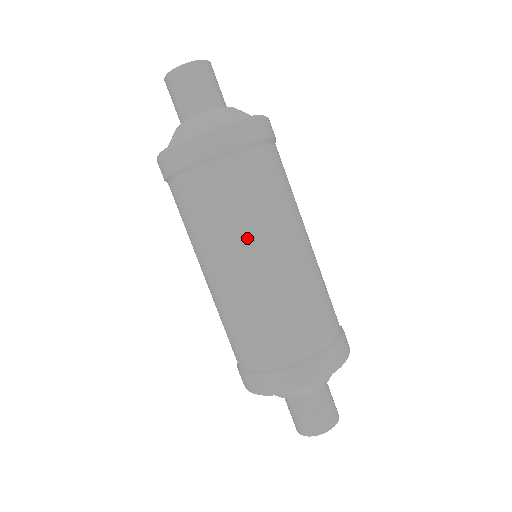
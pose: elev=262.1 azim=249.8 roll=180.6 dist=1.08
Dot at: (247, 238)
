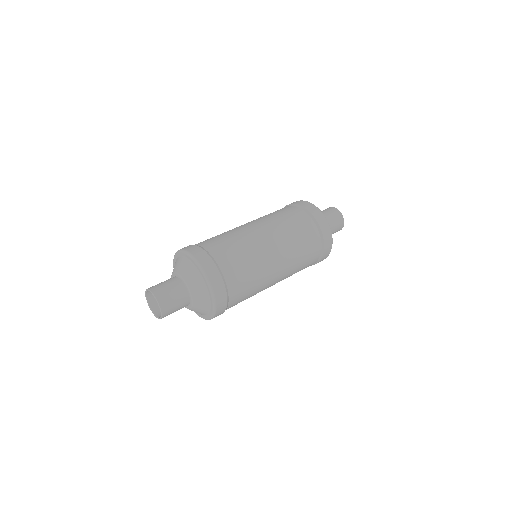
Dot at: (266, 285)
